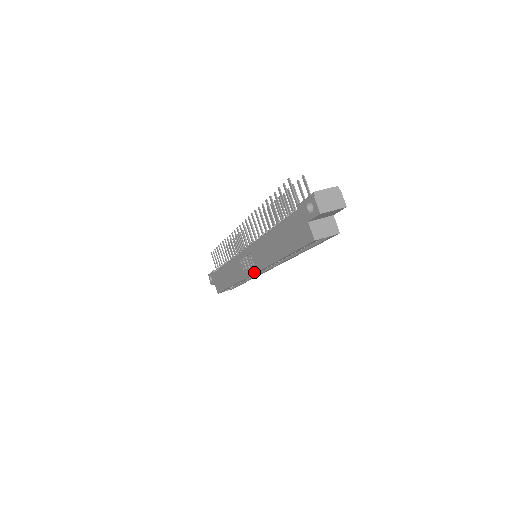
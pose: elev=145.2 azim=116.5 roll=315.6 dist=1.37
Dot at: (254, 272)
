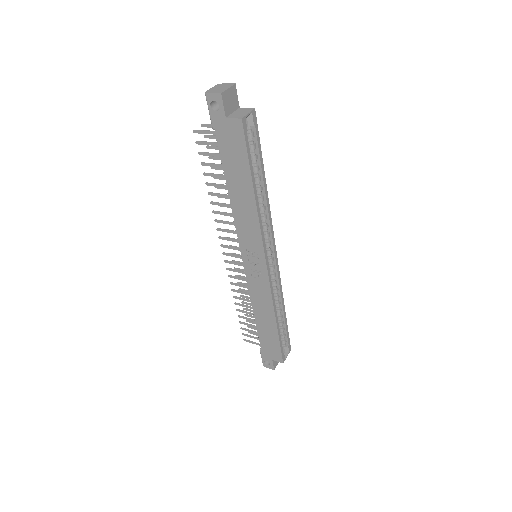
Dot at: (264, 258)
